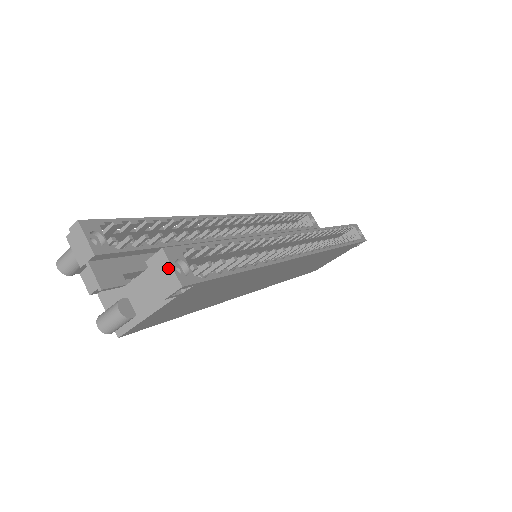
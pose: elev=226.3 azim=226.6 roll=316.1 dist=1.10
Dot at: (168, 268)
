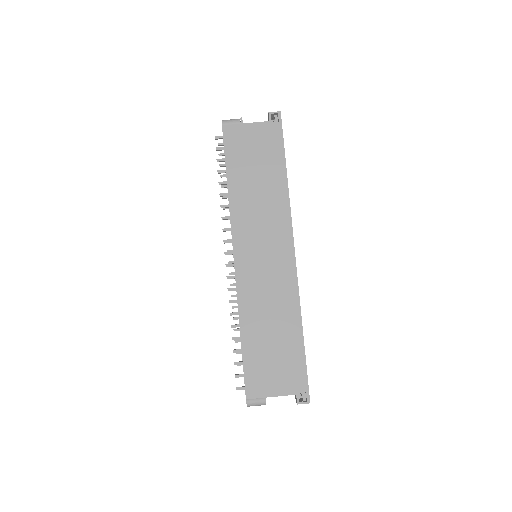
Dot at: occluded
